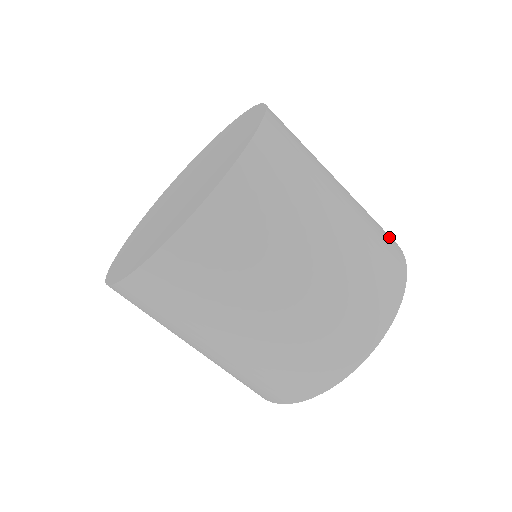
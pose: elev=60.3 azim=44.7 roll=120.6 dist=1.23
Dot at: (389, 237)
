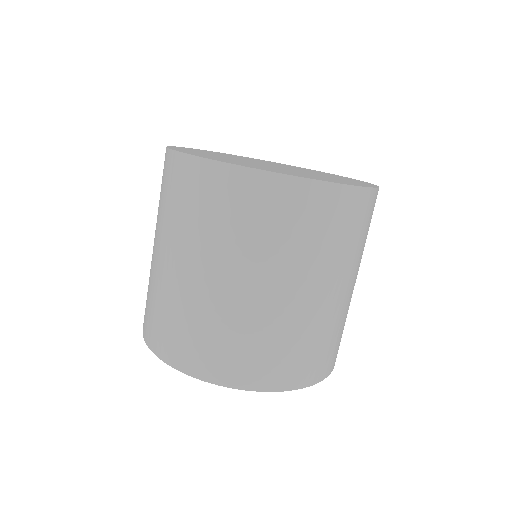
Dot at: (330, 359)
